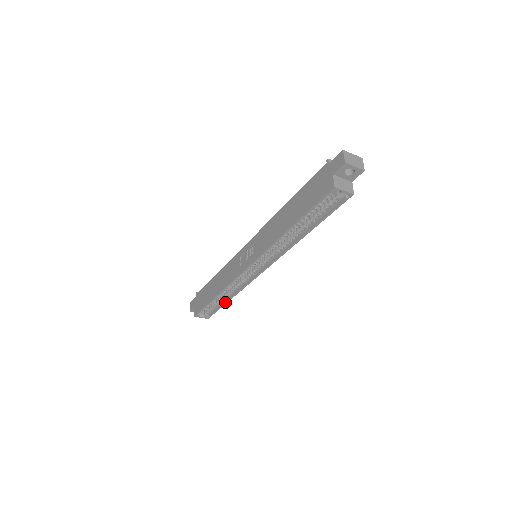
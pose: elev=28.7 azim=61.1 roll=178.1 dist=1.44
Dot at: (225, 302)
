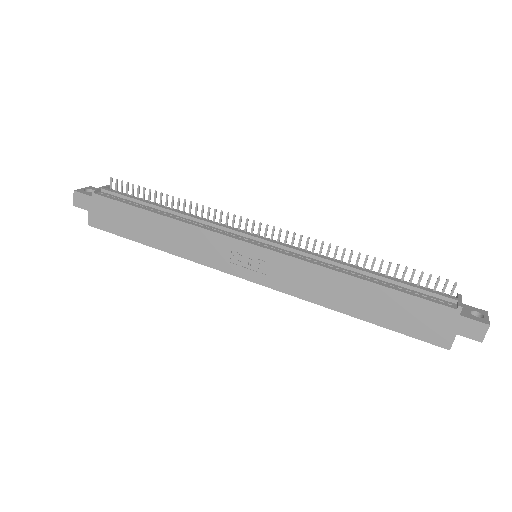
Dot at: occluded
